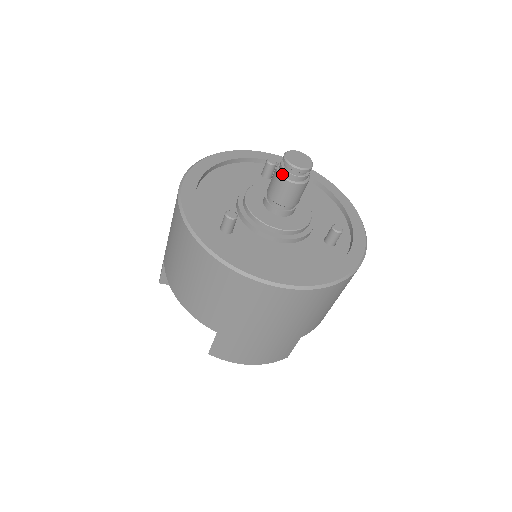
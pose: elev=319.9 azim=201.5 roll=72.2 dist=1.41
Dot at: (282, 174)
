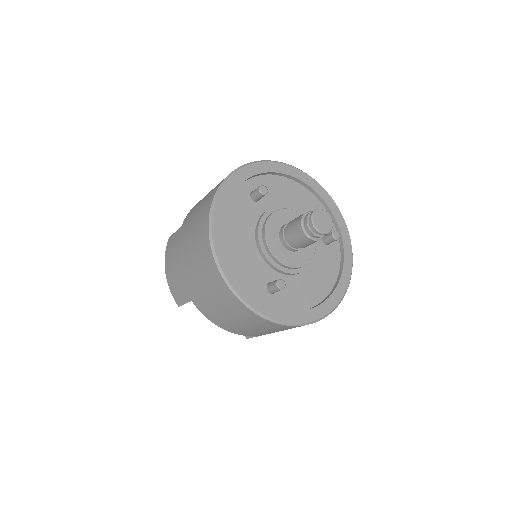
Dot at: (311, 237)
